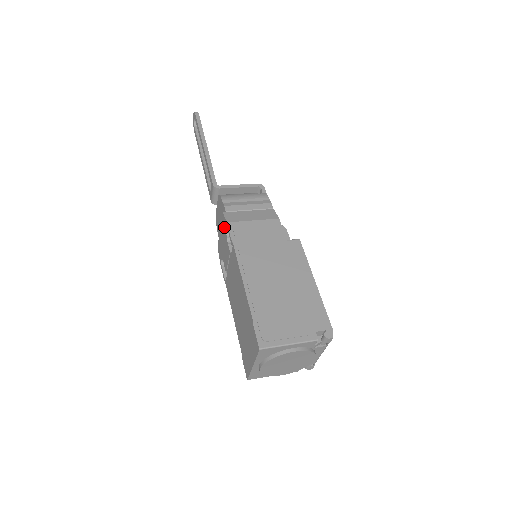
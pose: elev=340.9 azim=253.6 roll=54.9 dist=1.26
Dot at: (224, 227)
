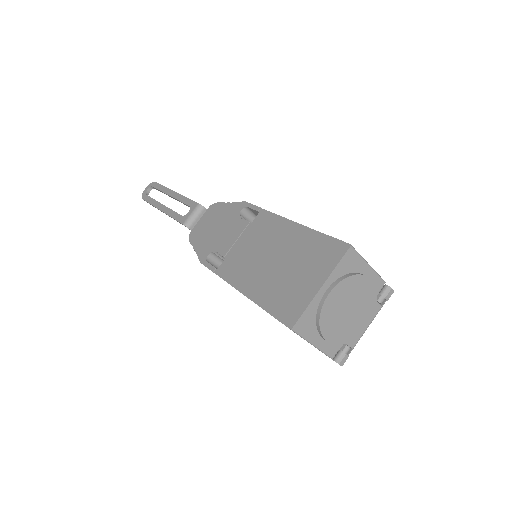
Dot at: (234, 211)
